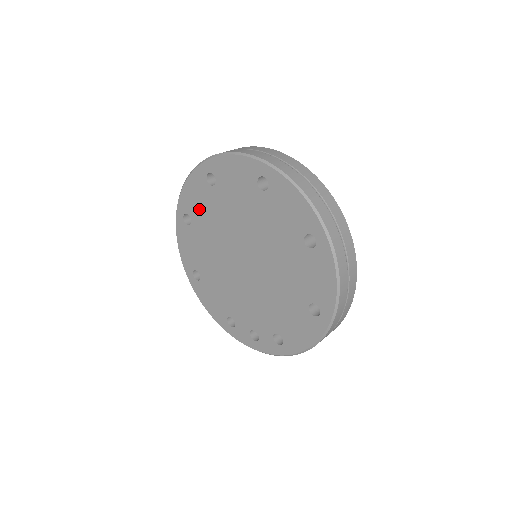
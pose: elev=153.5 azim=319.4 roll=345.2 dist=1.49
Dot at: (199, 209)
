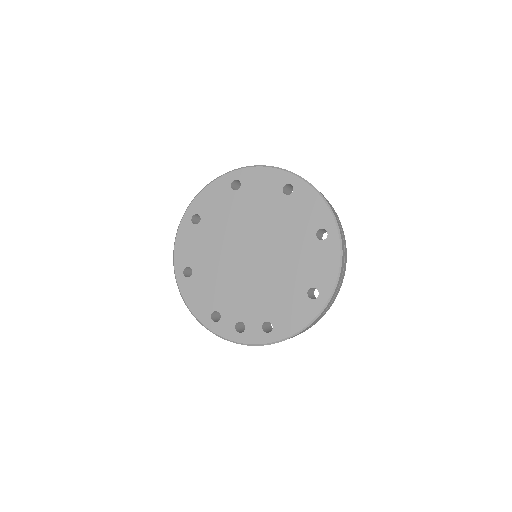
Dot at: (214, 210)
